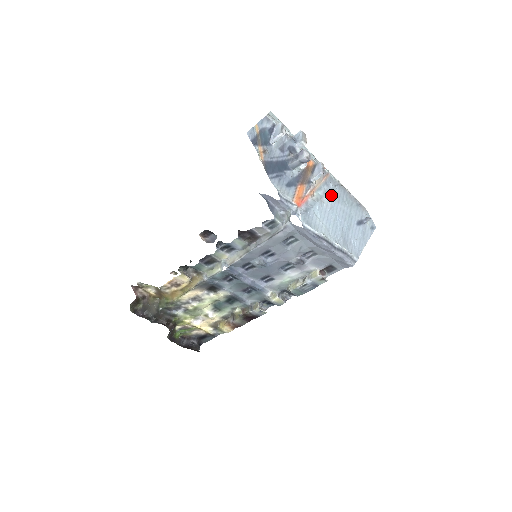
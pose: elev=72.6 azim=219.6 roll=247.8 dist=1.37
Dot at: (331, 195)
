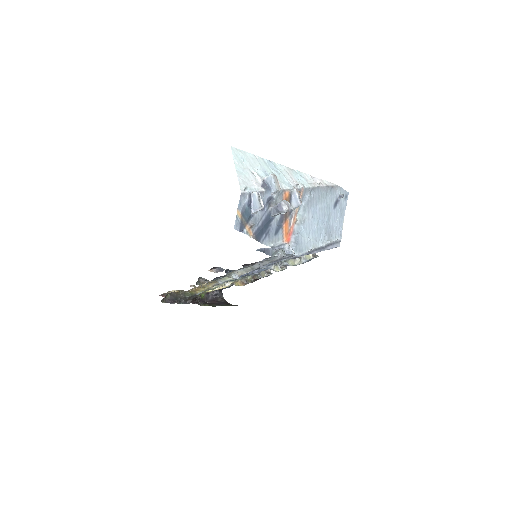
Dot at: (309, 205)
